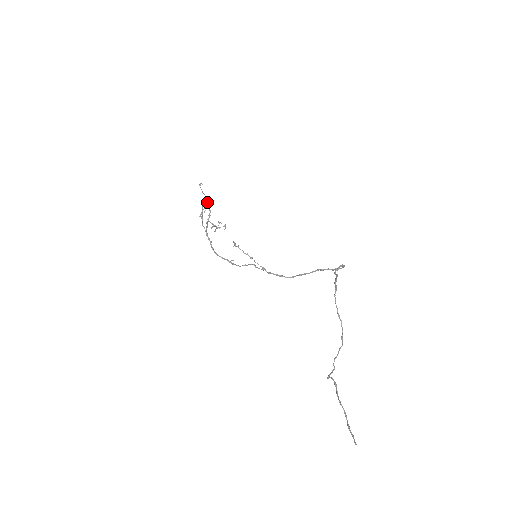
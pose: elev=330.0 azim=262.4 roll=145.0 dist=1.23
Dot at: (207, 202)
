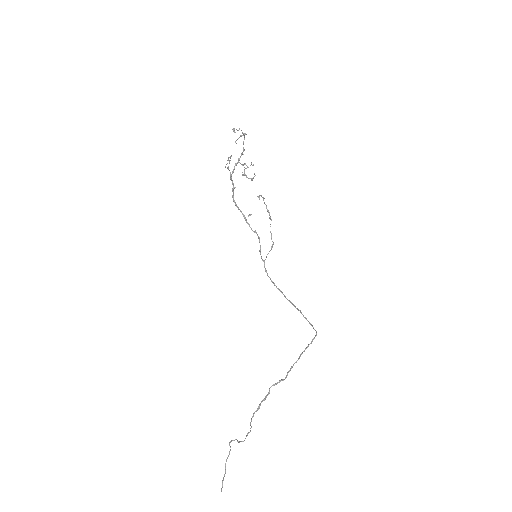
Dot at: occluded
